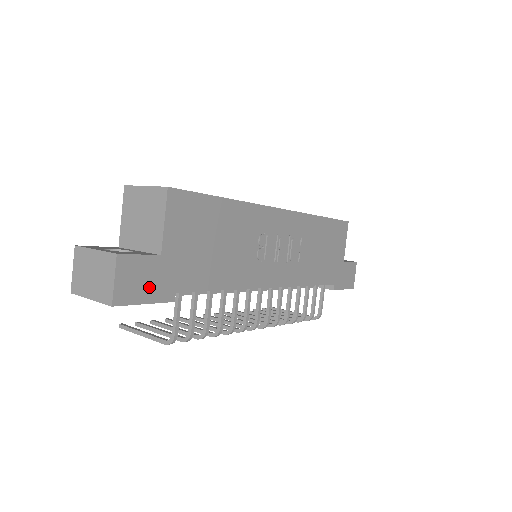
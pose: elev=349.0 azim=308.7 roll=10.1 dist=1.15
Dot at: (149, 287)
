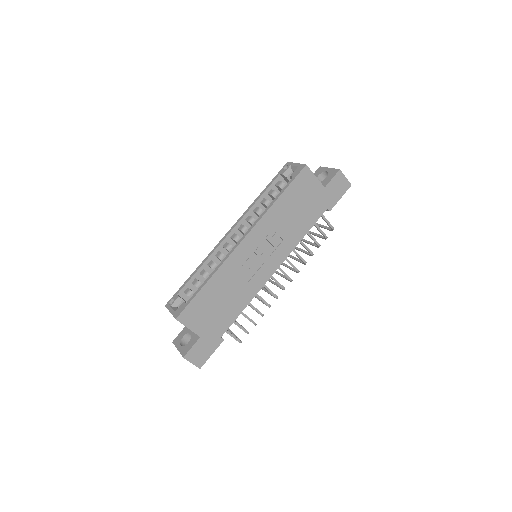
Dot at: (207, 349)
